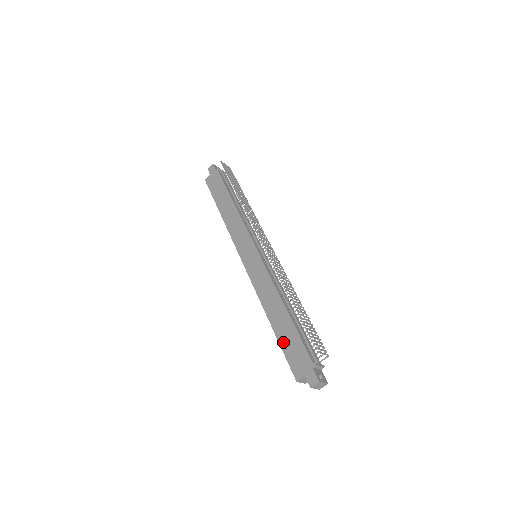
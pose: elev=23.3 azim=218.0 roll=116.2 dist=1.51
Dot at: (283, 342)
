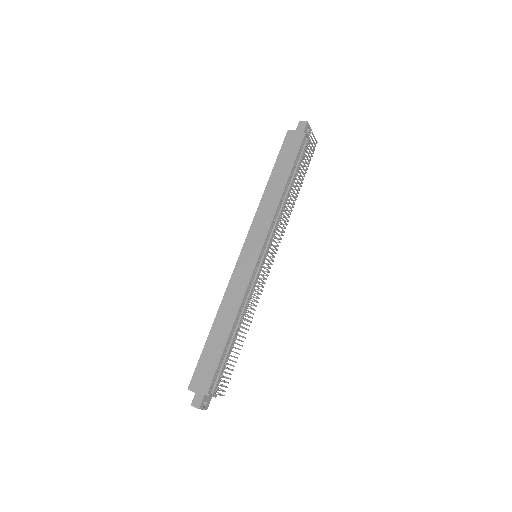
Dot at: (206, 351)
